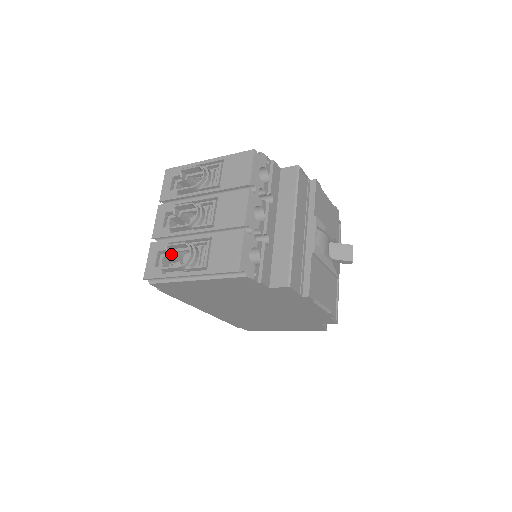
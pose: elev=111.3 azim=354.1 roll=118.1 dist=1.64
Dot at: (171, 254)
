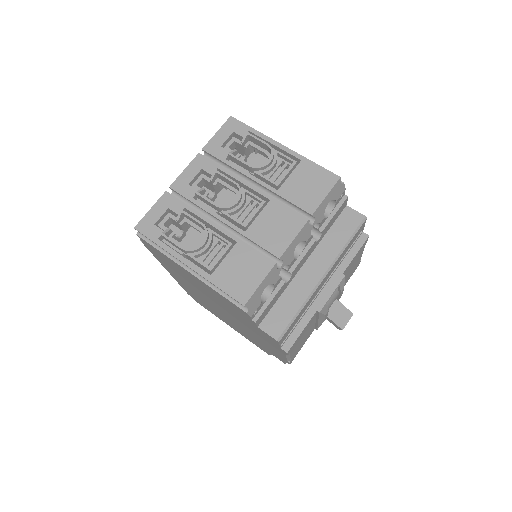
Dot at: (181, 222)
